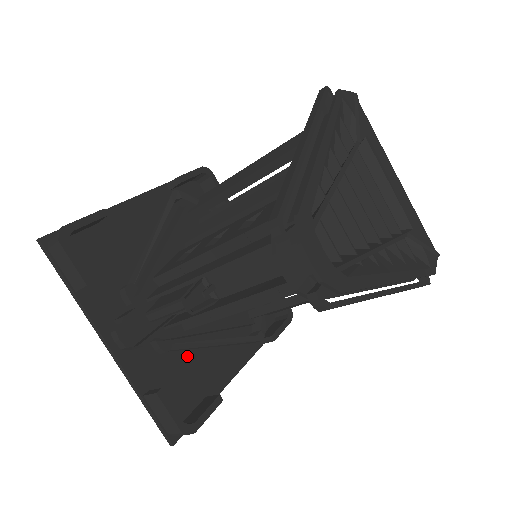
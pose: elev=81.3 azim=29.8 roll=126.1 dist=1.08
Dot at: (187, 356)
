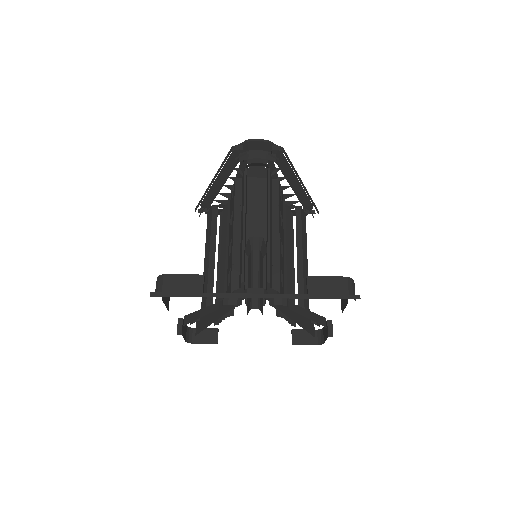
Dot at: occluded
